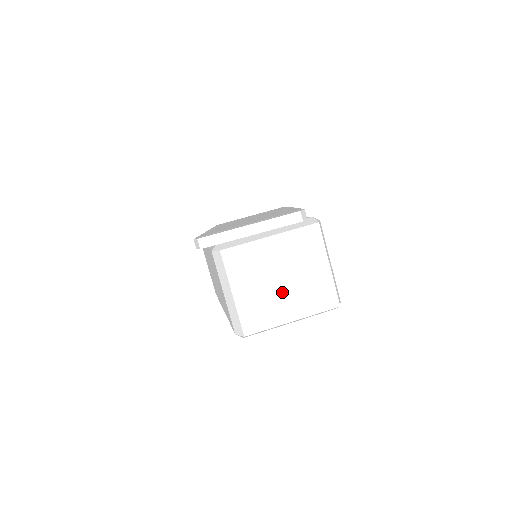
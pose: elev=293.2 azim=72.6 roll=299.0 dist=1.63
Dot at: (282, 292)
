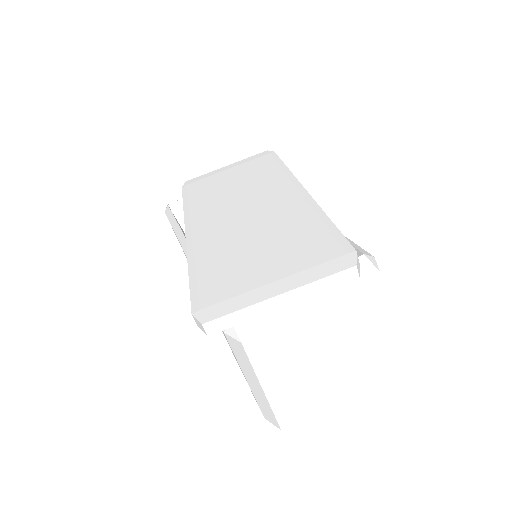
Dot at: (329, 369)
